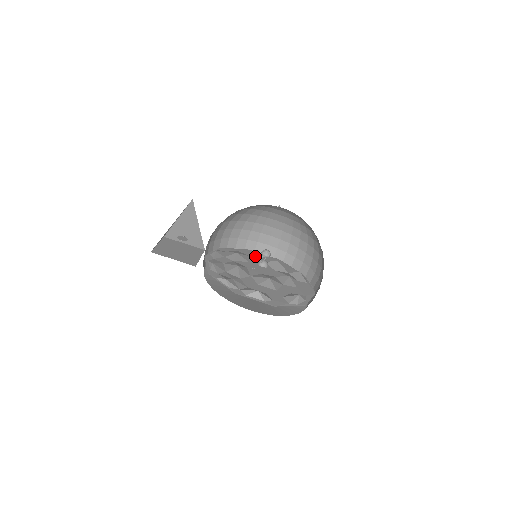
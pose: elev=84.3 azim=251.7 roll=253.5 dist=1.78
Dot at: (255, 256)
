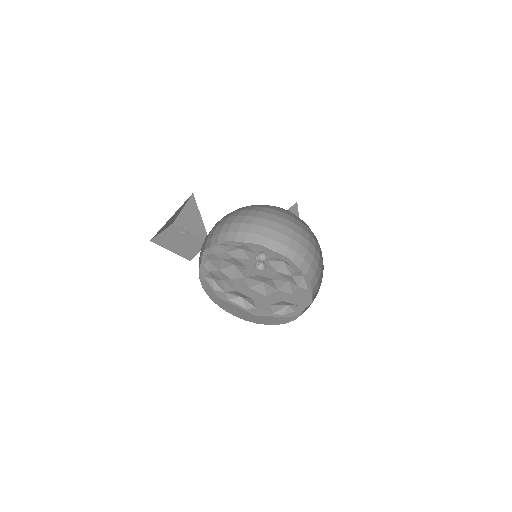
Dot at: occluded
